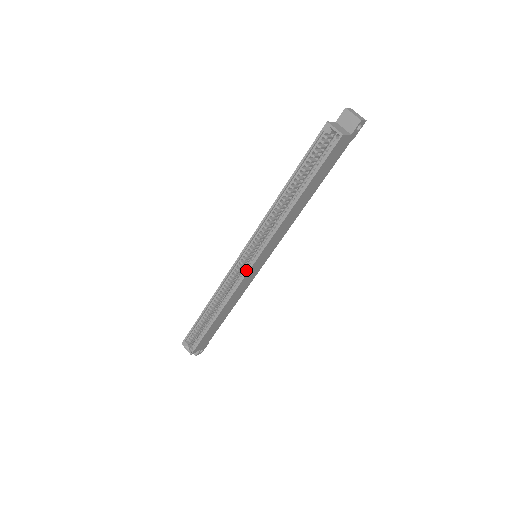
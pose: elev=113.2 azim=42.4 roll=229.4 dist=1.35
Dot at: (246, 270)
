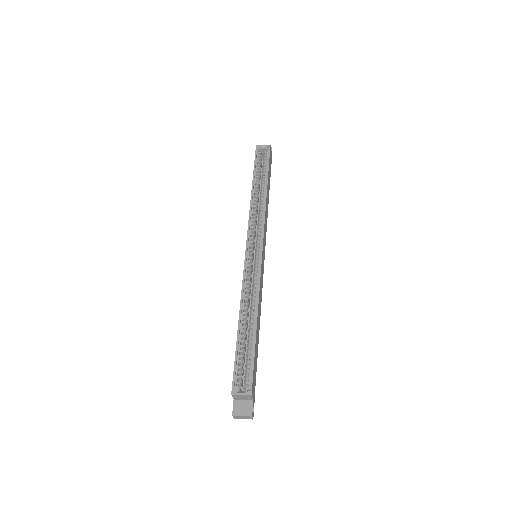
Dot at: (258, 259)
